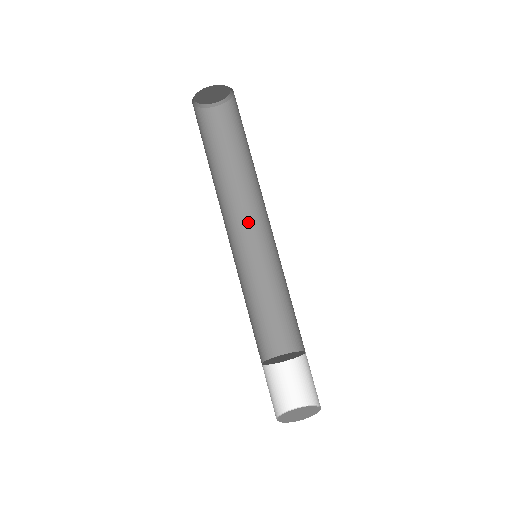
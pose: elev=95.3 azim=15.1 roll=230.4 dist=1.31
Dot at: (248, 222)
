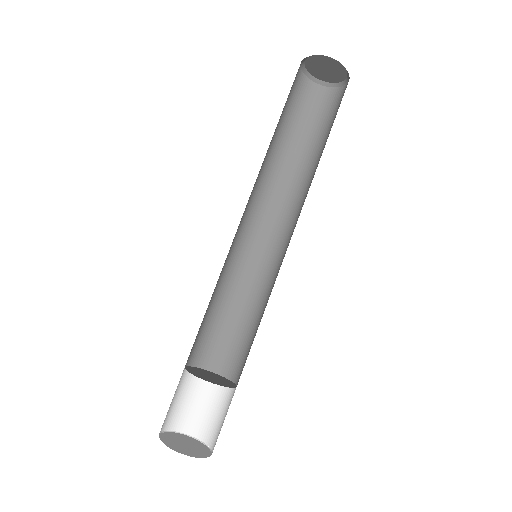
Dot at: (263, 214)
